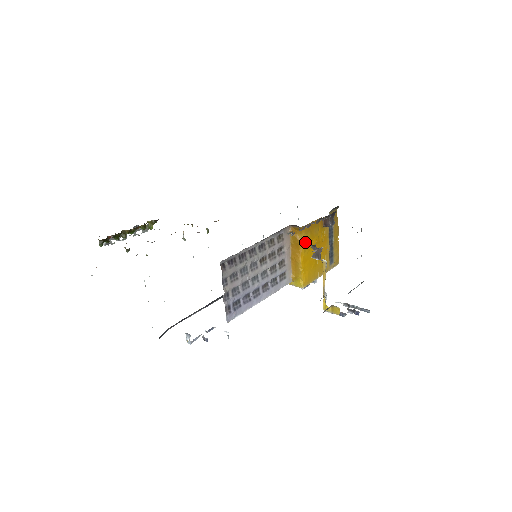
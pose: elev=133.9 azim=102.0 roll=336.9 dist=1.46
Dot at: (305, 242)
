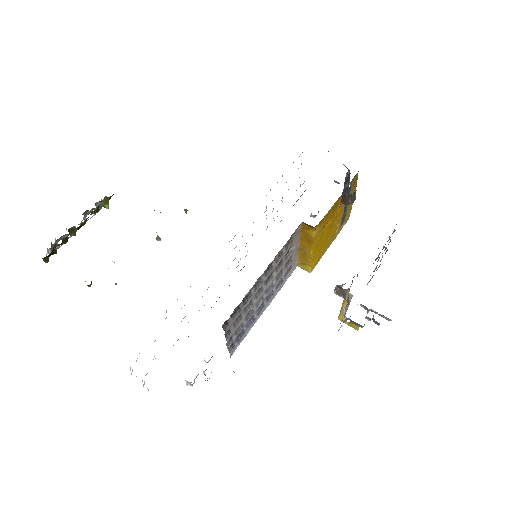
Dot at: (318, 234)
